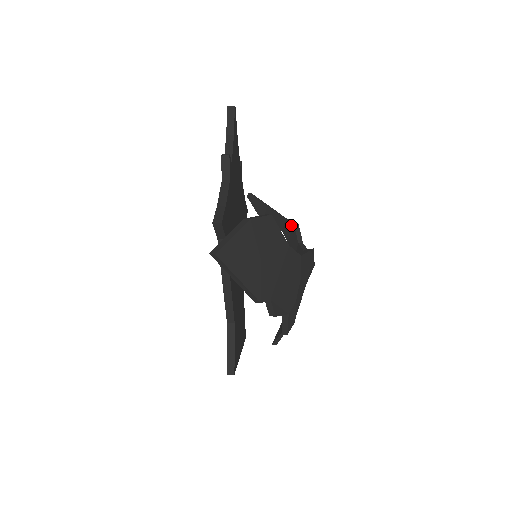
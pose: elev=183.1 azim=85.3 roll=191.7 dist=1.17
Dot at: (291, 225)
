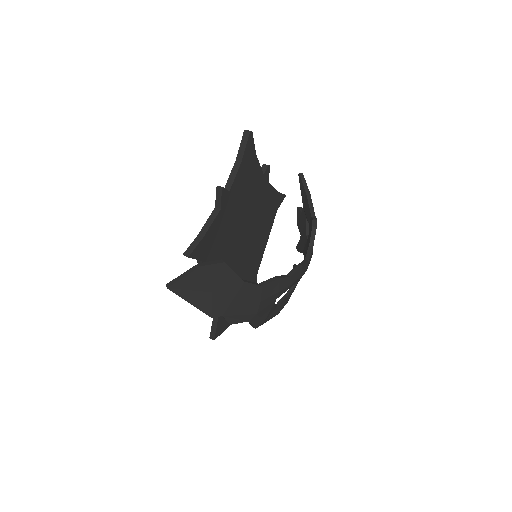
Dot at: (311, 225)
